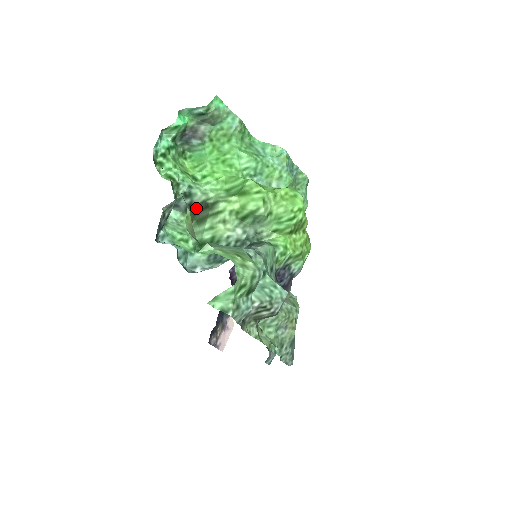
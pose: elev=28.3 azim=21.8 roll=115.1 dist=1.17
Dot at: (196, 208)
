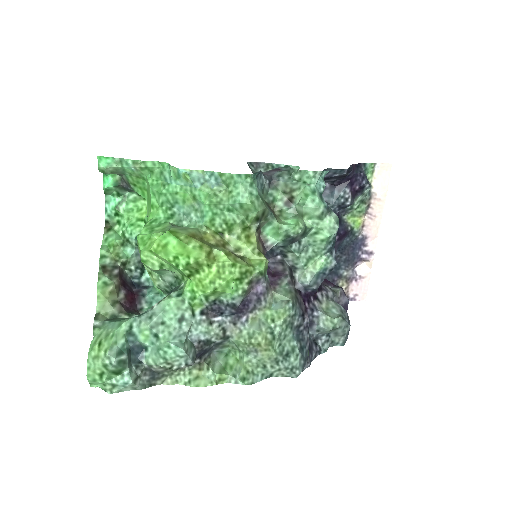
Dot at: occluded
